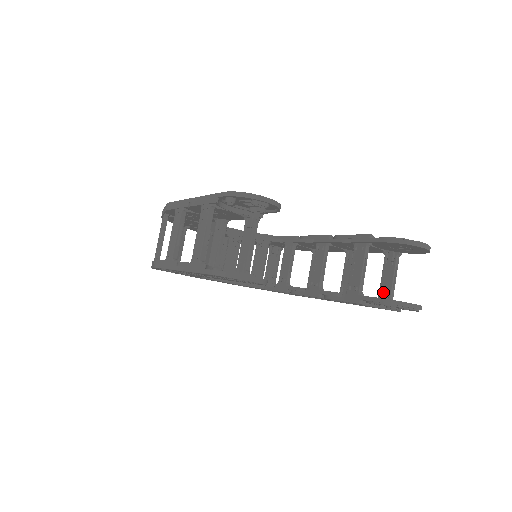
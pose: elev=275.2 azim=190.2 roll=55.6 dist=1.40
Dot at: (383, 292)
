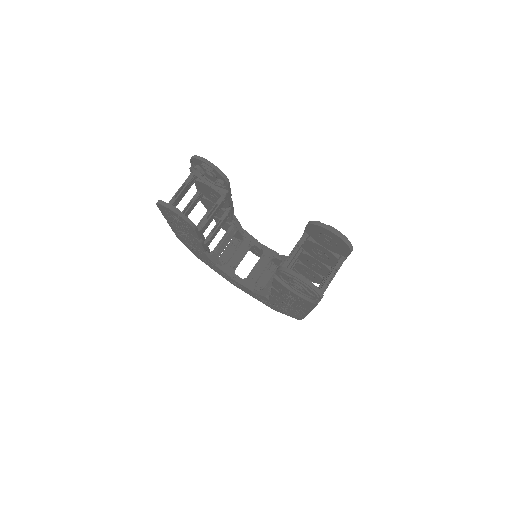
Dot at: occluded
